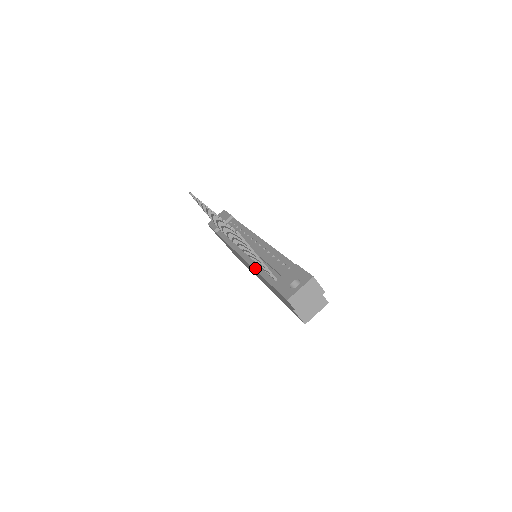
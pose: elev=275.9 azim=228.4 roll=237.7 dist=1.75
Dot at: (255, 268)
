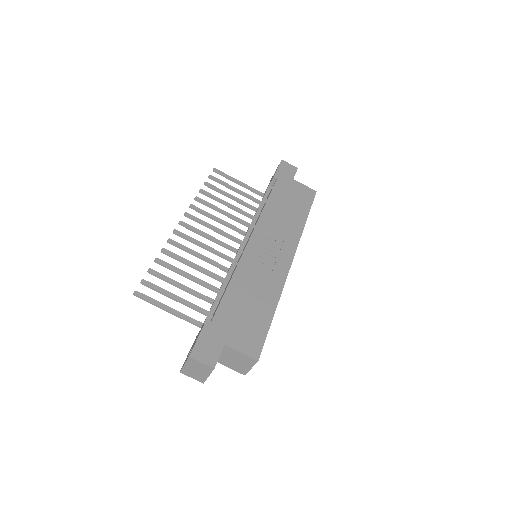
Dot at: occluded
